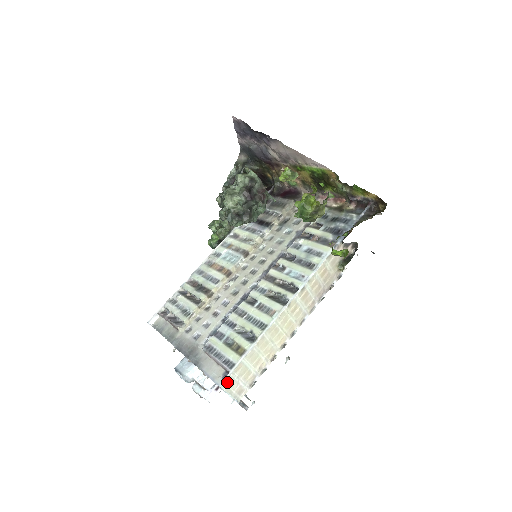
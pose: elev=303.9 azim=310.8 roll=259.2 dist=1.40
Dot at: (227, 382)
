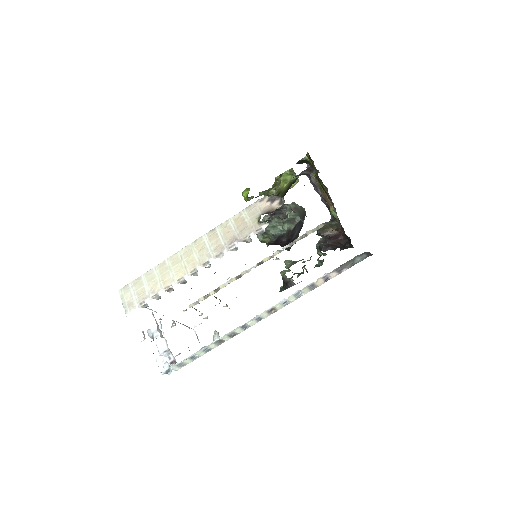
Dot at: (124, 288)
